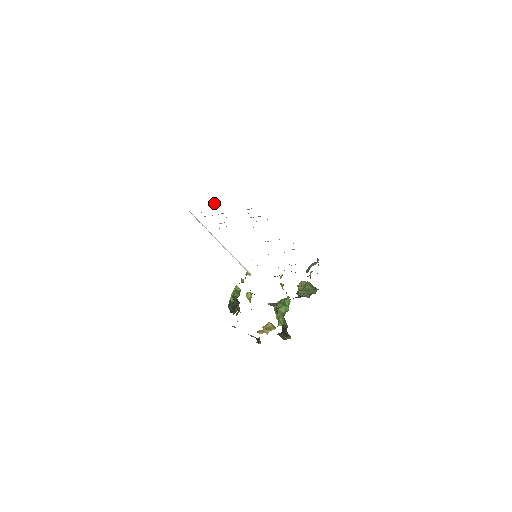
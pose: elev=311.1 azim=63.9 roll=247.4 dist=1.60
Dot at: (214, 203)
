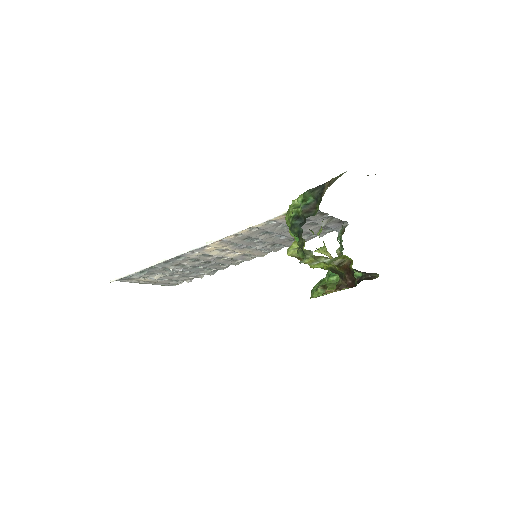
Dot at: occluded
